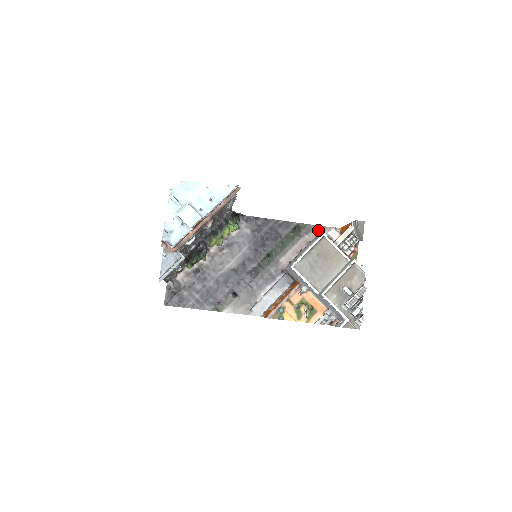
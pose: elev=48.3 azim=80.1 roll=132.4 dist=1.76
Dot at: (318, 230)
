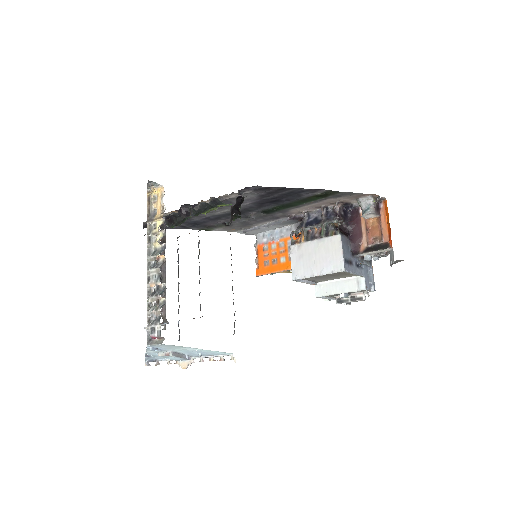
Dot at: (355, 196)
